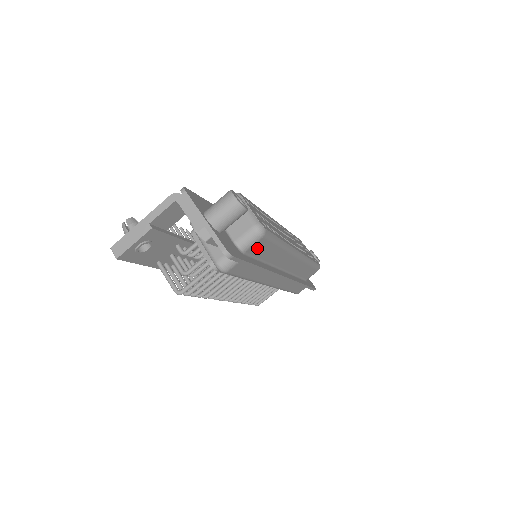
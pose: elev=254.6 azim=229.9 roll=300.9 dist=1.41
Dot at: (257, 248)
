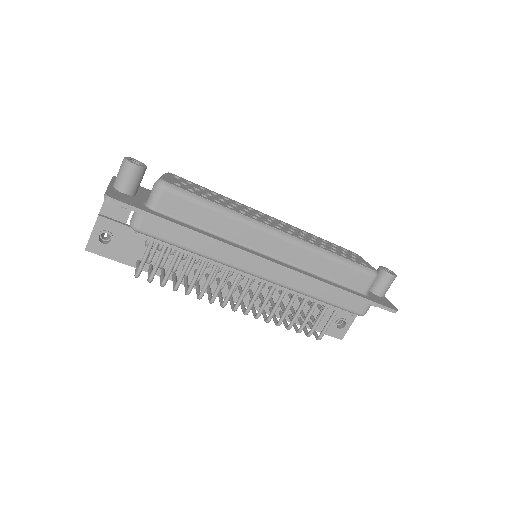
Dot at: (172, 206)
